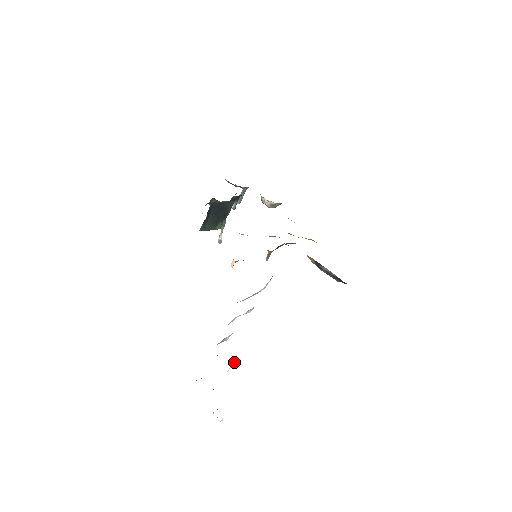
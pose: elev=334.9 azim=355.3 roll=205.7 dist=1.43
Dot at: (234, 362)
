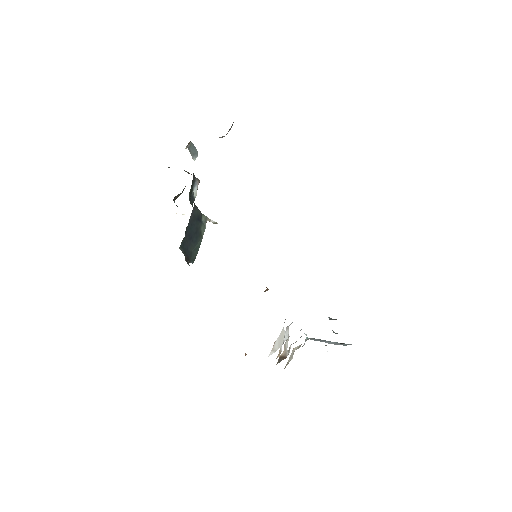
Dot at: (306, 334)
